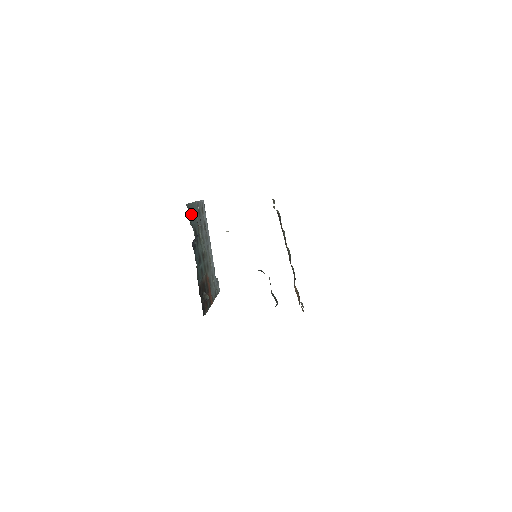
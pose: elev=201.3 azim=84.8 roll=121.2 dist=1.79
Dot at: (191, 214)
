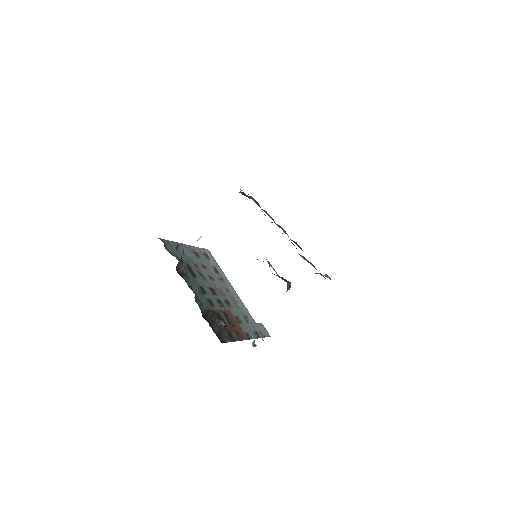
Dot at: (175, 250)
